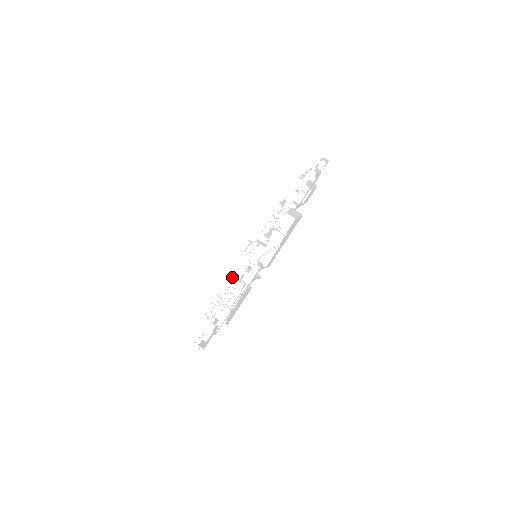
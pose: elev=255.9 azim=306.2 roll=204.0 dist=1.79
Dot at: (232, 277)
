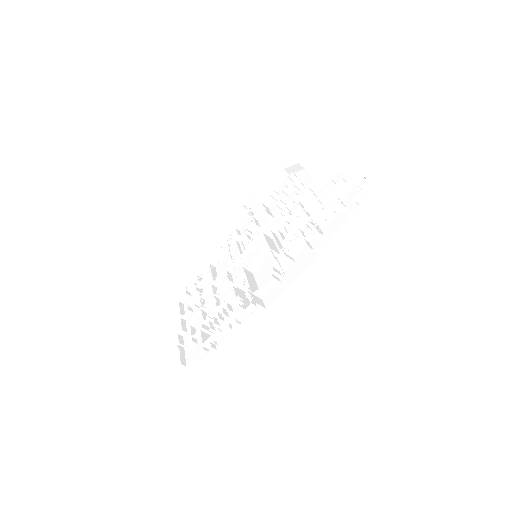
Dot at: (227, 252)
